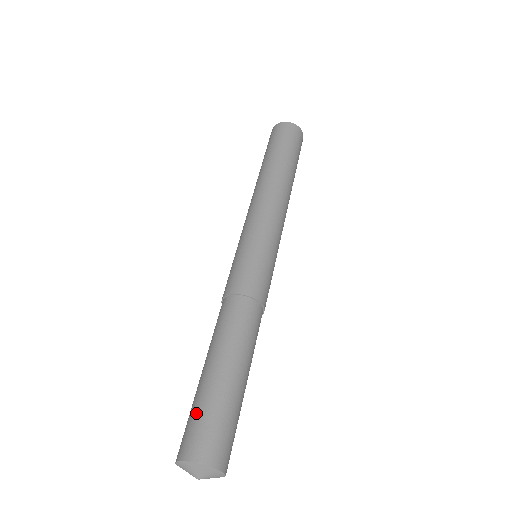
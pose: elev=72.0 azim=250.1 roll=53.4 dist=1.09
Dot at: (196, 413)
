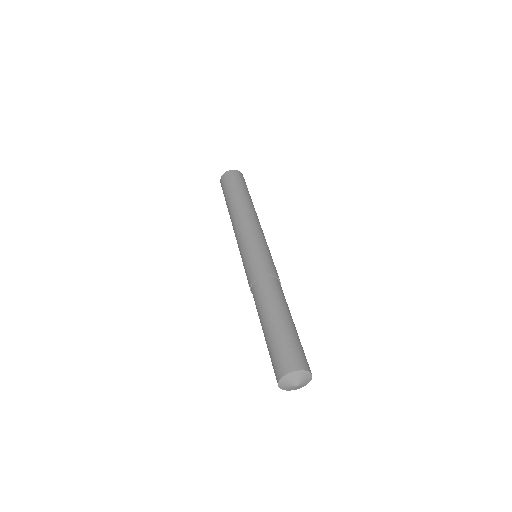
Dot at: (272, 352)
